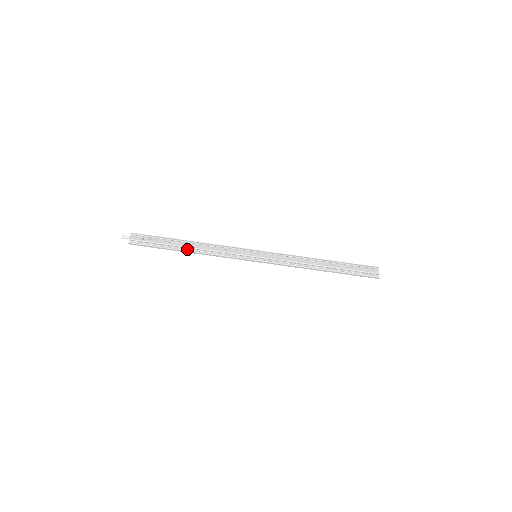
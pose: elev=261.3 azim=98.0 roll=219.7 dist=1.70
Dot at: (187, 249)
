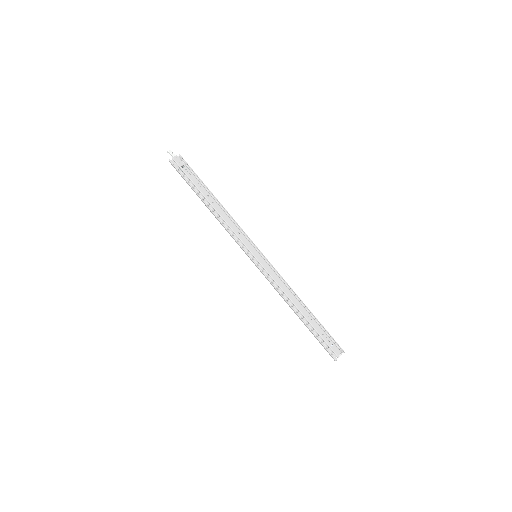
Dot at: (208, 204)
